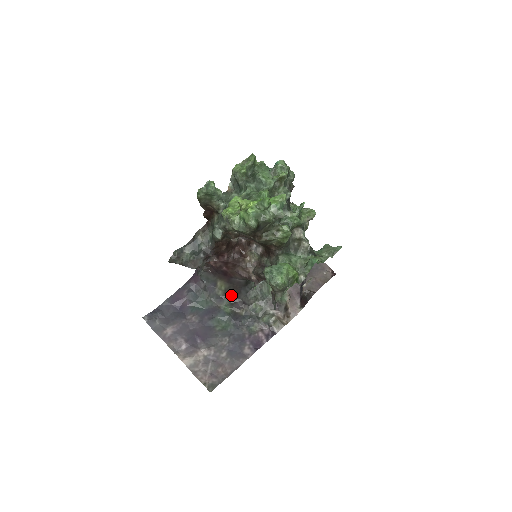
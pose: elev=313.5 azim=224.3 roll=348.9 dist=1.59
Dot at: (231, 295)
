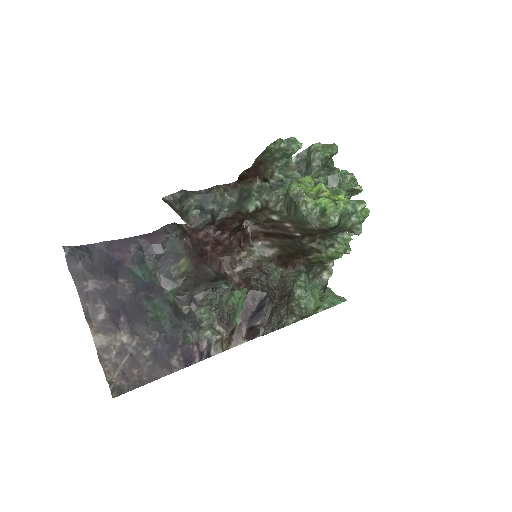
Dot at: (186, 283)
